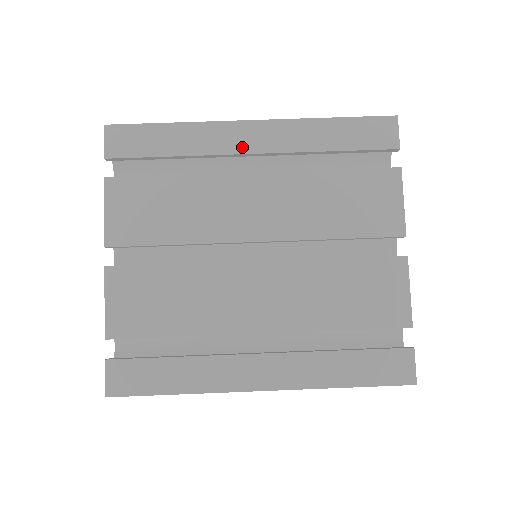
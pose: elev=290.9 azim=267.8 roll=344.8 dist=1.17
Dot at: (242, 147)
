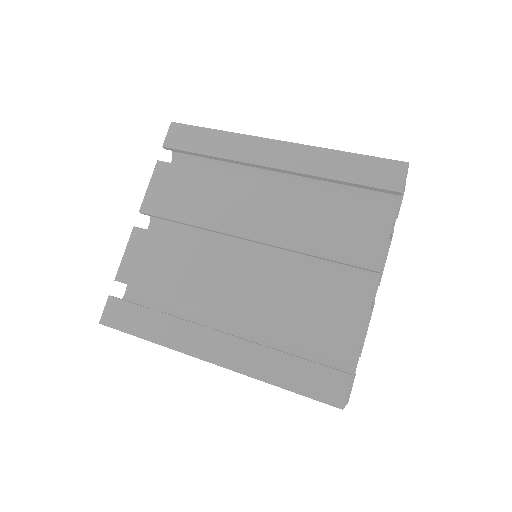
Dot at: (265, 160)
